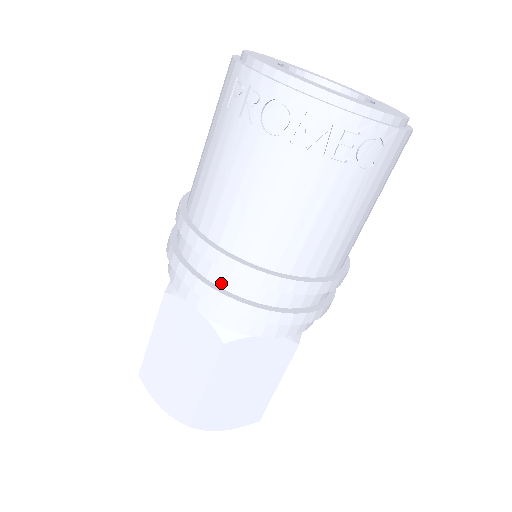
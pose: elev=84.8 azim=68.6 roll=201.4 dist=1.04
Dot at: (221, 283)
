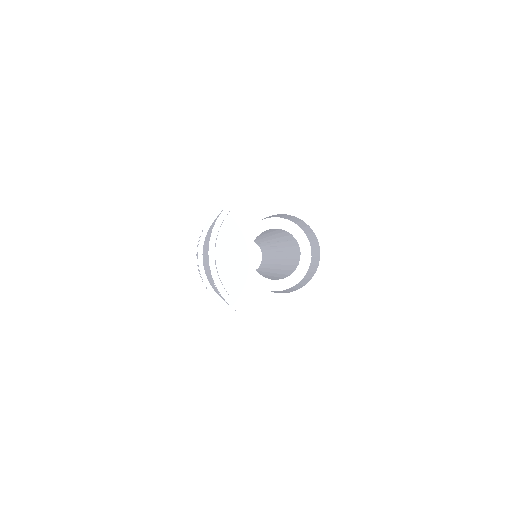
Dot at: occluded
